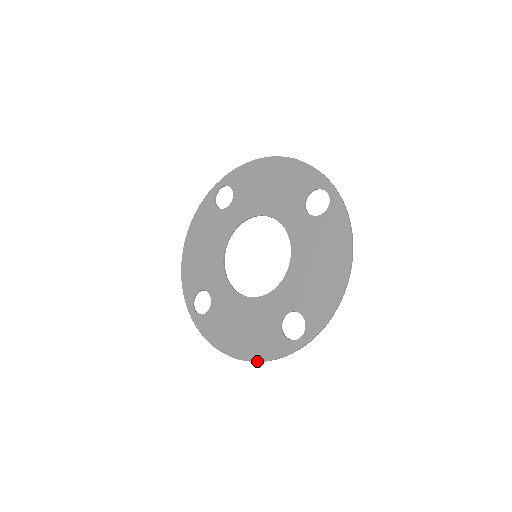
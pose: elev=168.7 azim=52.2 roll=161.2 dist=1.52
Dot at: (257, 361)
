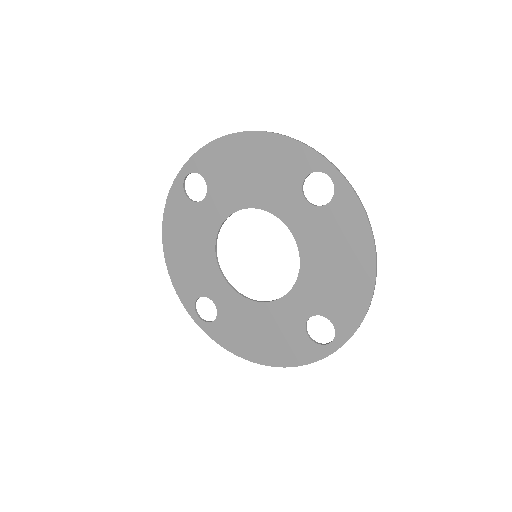
Dot at: occluded
